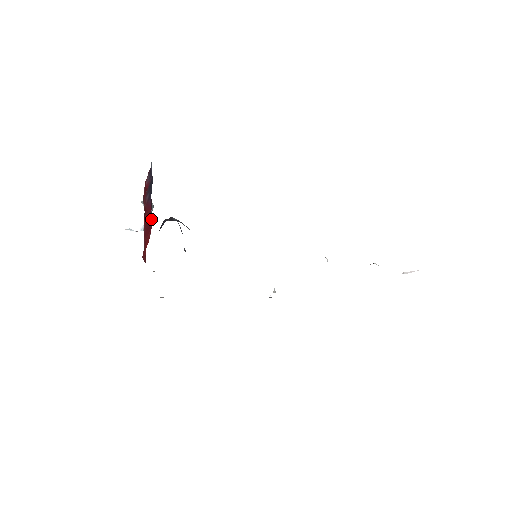
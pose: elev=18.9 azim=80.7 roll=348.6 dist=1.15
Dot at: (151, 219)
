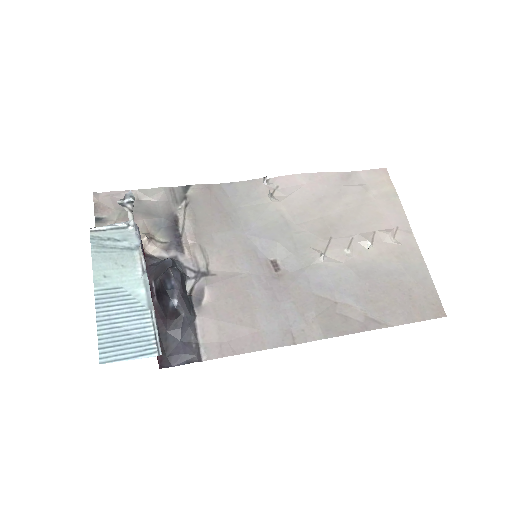
Dot at: (145, 261)
